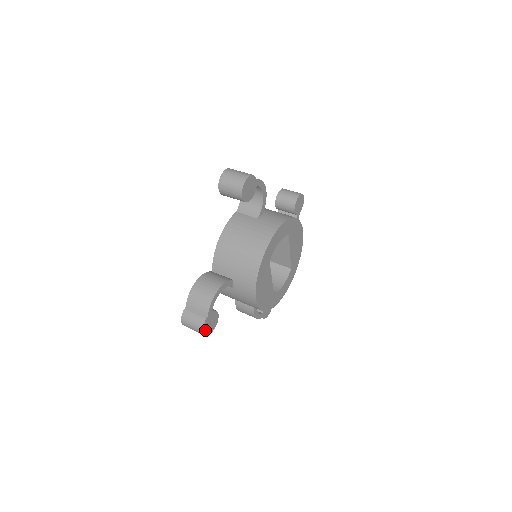
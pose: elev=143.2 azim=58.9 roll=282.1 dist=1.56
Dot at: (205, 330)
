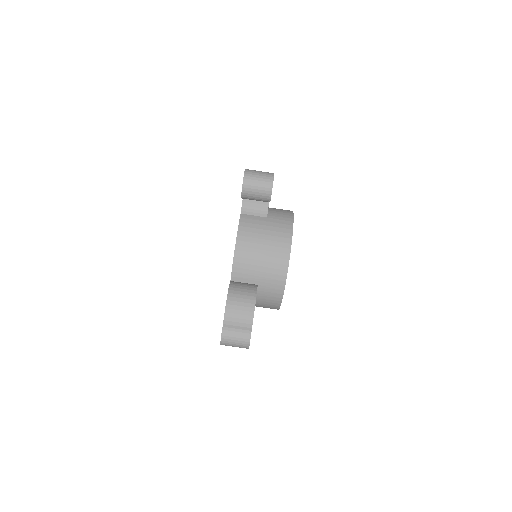
Dot at: (249, 343)
